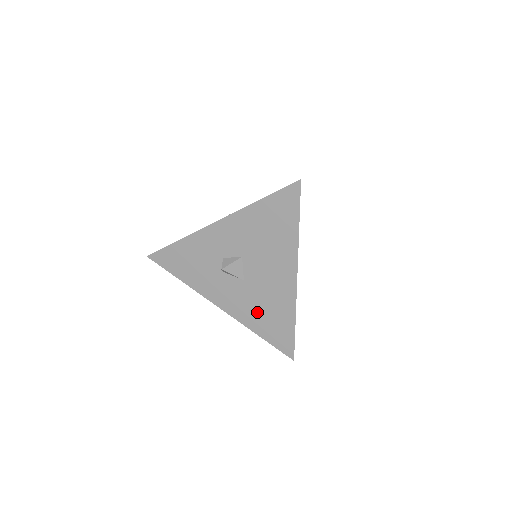
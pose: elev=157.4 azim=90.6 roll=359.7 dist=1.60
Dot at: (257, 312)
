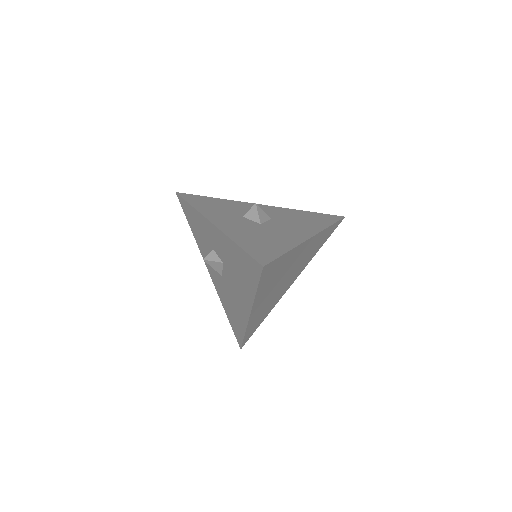
Dot at: (227, 301)
